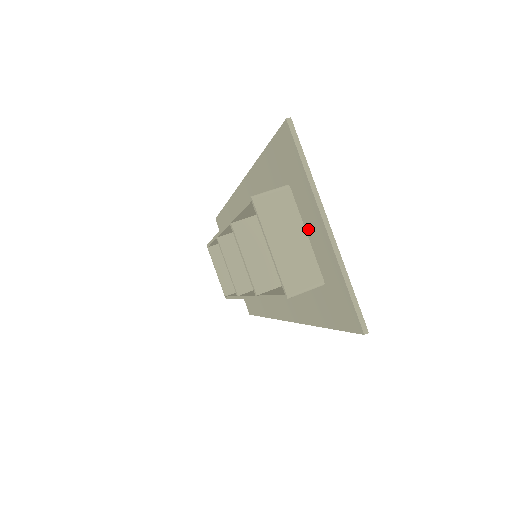
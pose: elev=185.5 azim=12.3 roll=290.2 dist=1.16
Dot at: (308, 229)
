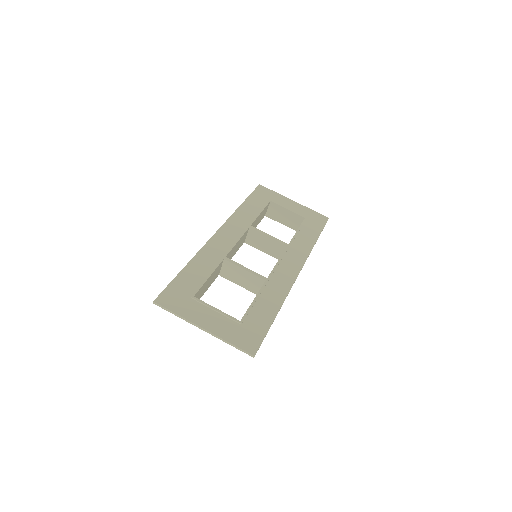
Dot at: (211, 314)
